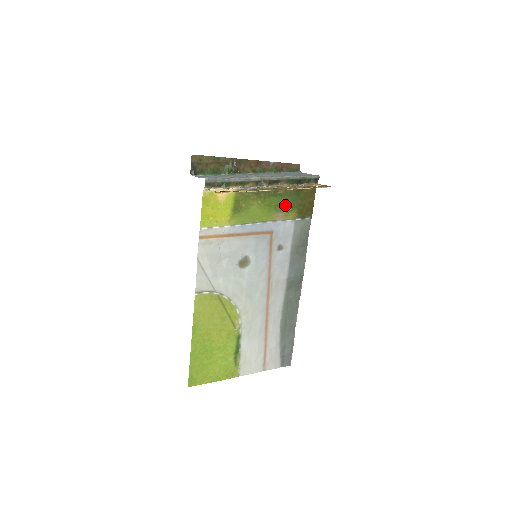
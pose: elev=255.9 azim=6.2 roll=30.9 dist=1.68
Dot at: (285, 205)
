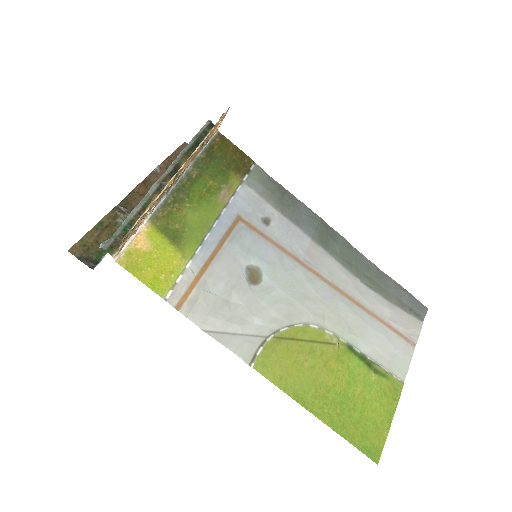
Dot at: (215, 180)
